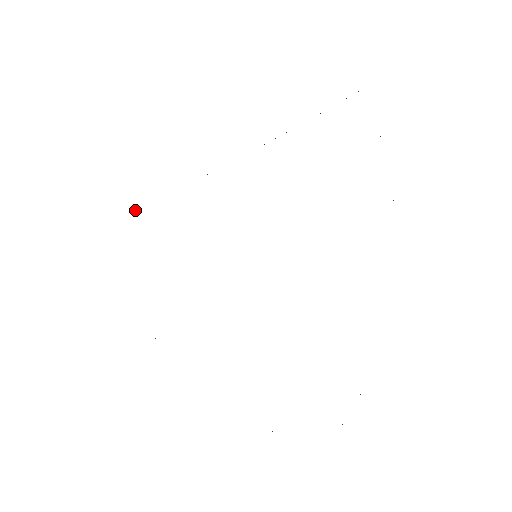
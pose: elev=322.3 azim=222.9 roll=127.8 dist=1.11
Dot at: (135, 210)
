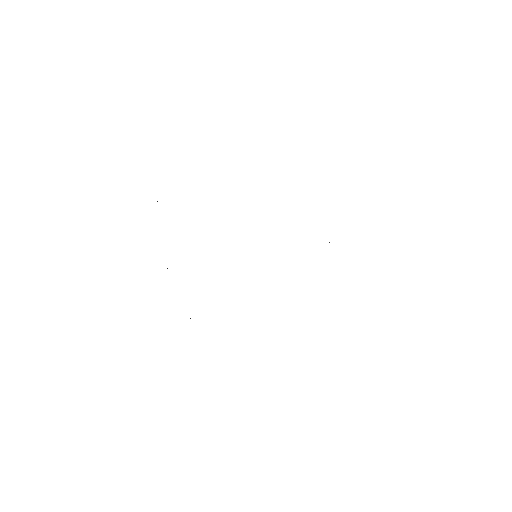
Dot at: occluded
